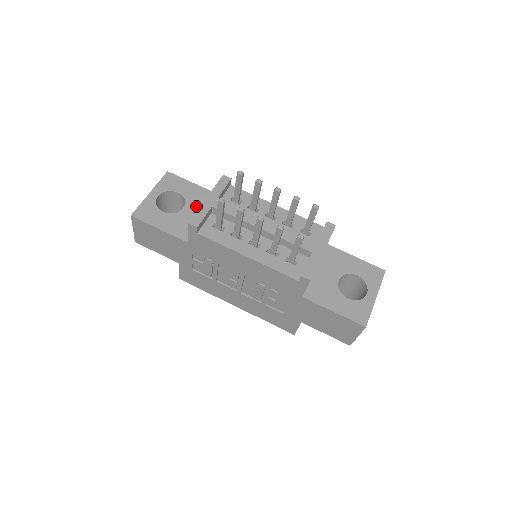
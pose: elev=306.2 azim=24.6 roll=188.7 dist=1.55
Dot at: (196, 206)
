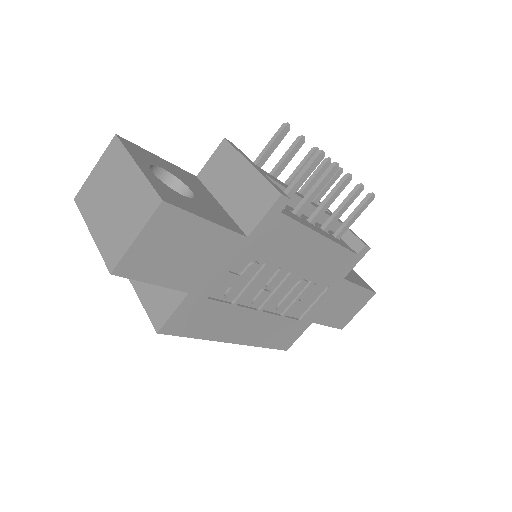
Dot at: (197, 188)
